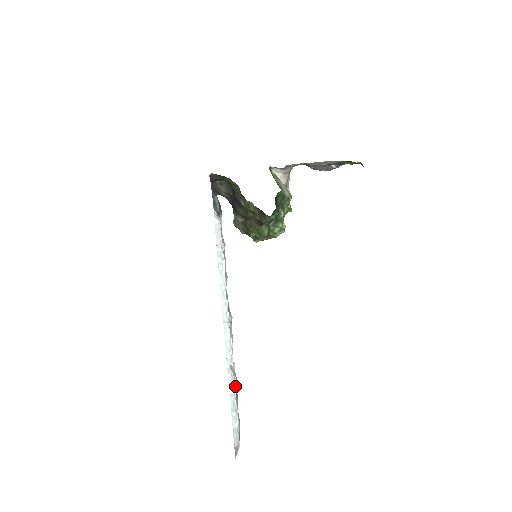
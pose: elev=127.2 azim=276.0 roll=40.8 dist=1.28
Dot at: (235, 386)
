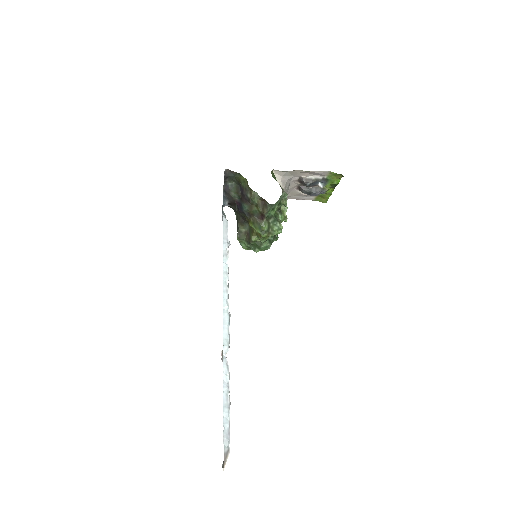
Dot at: (229, 378)
